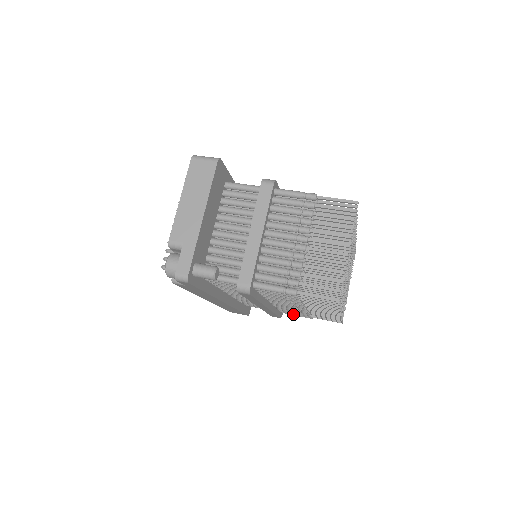
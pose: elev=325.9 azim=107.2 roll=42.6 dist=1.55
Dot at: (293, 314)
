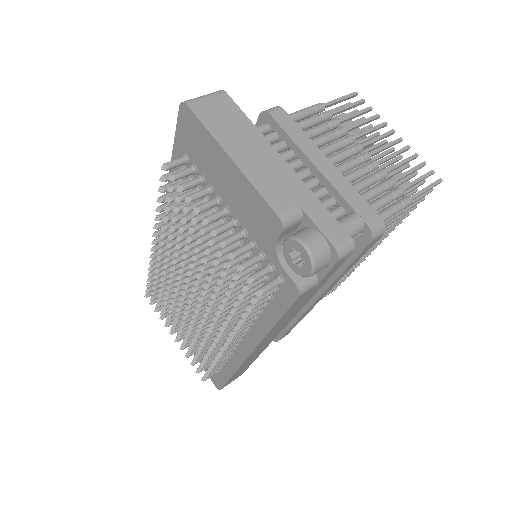
Dot at: occluded
